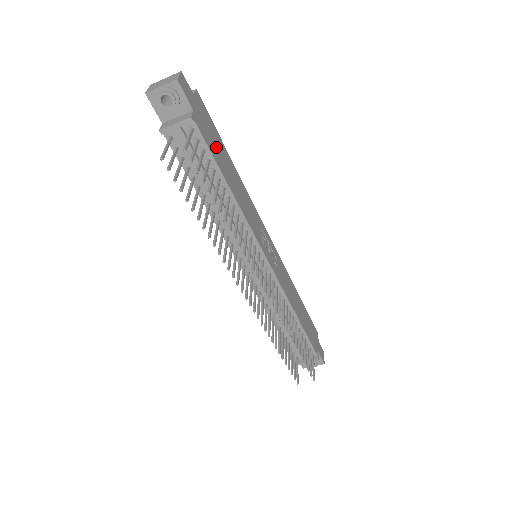
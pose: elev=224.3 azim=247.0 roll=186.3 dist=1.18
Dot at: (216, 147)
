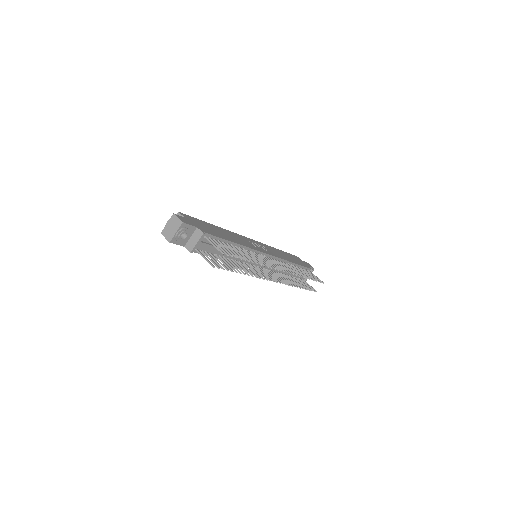
Dot at: (211, 230)
